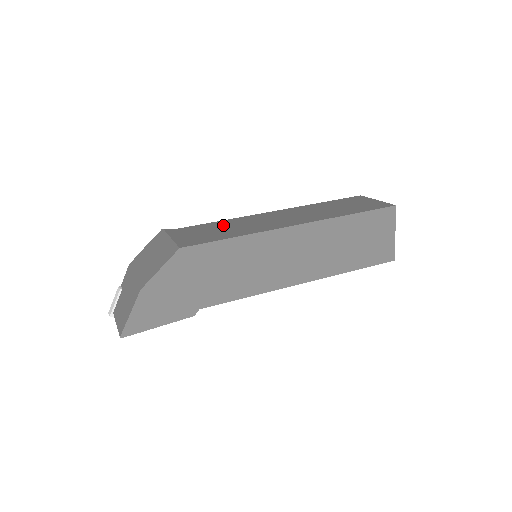
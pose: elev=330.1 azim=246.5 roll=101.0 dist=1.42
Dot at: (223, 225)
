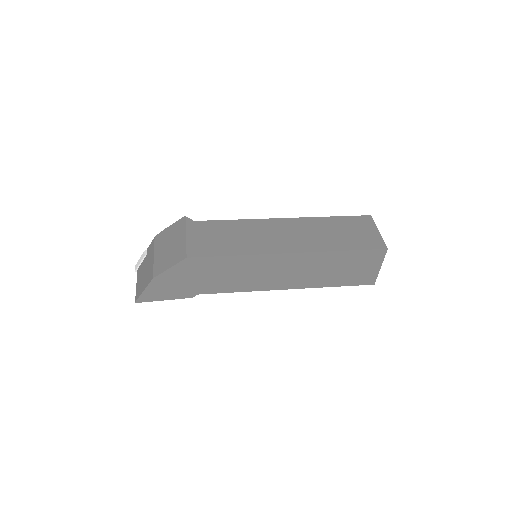
Dot at: (233, 229)
